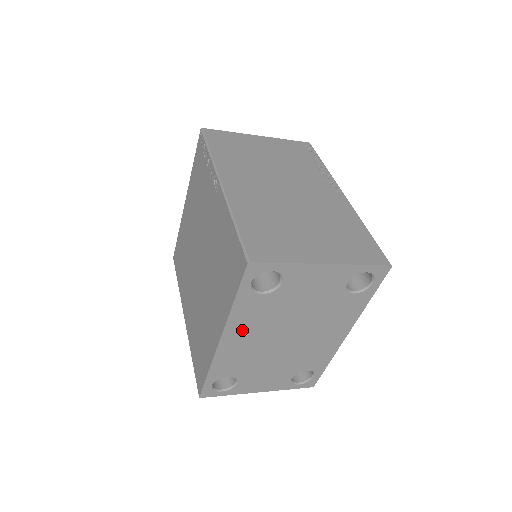
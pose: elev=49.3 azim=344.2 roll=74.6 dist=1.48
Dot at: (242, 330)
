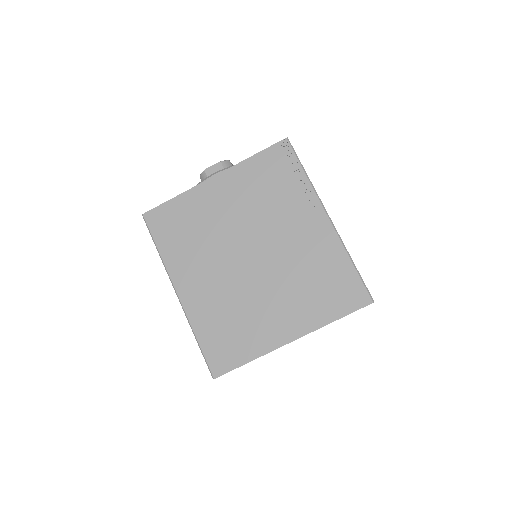
Dot at: occluded
